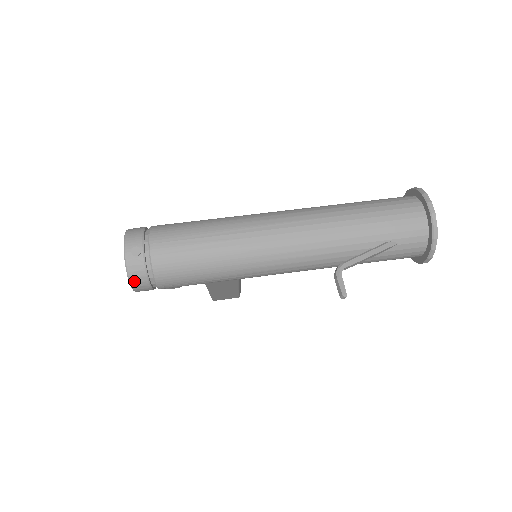
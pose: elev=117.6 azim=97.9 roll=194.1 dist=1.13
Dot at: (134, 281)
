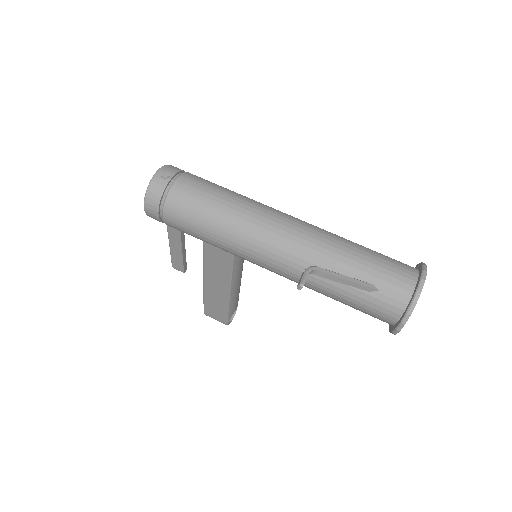
Dot at: (149, 196)
